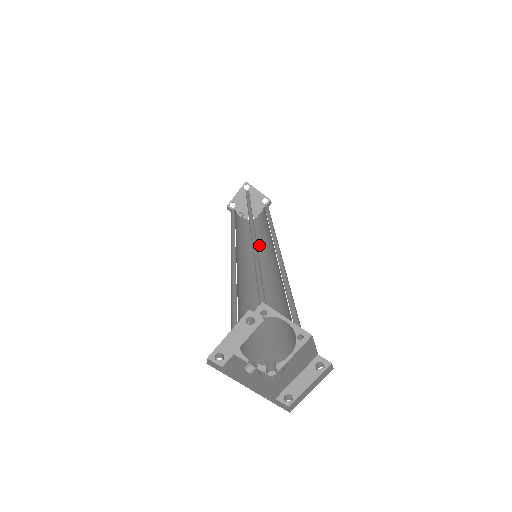
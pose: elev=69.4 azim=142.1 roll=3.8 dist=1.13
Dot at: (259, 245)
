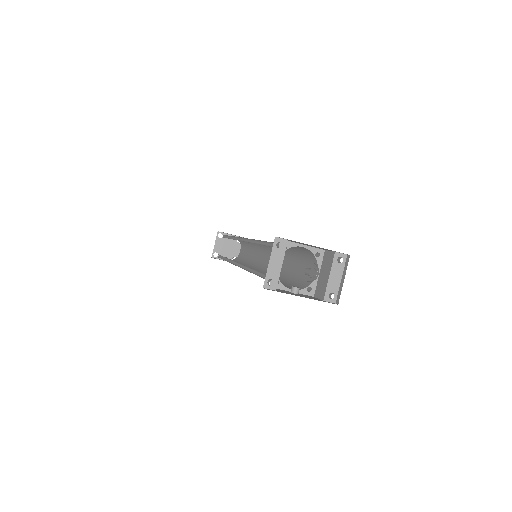
Dot at: (253, 261)
